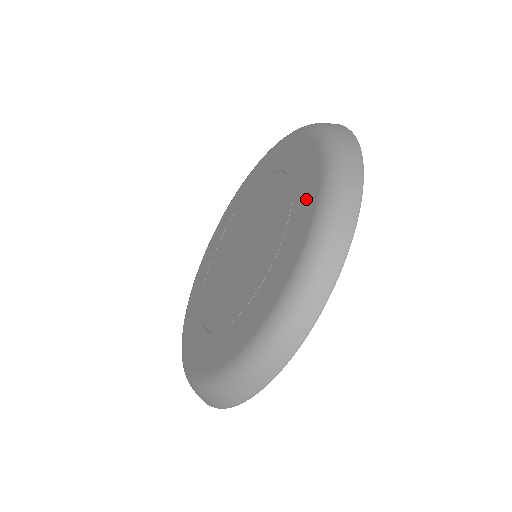
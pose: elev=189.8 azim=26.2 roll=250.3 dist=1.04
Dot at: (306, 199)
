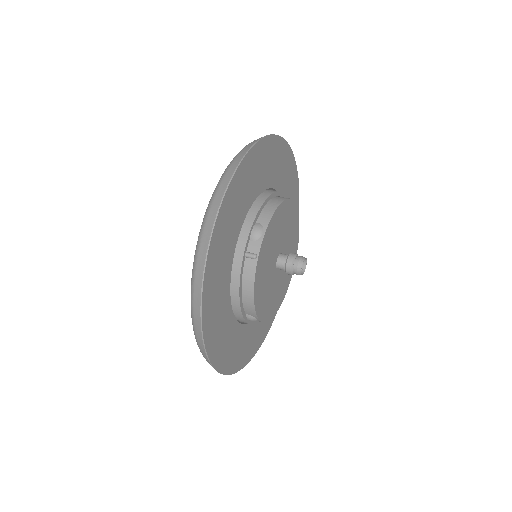
Dot at: occluded
